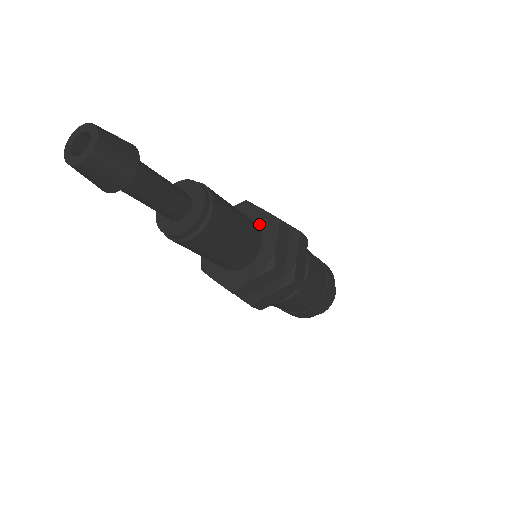
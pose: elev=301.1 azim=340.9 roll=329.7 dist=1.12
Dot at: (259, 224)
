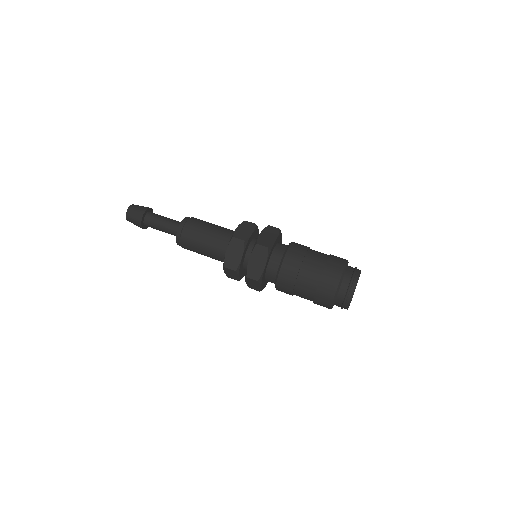
Dot at: occluded
